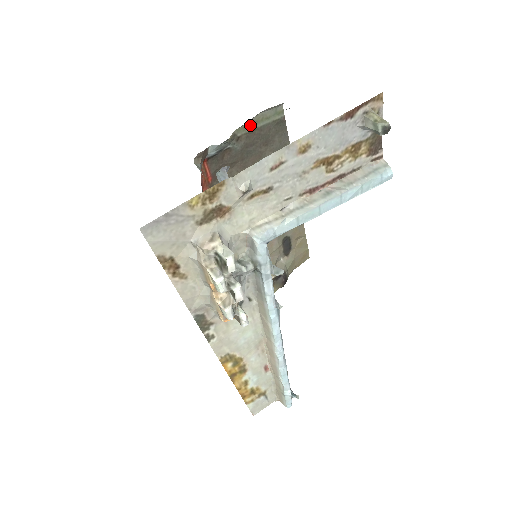
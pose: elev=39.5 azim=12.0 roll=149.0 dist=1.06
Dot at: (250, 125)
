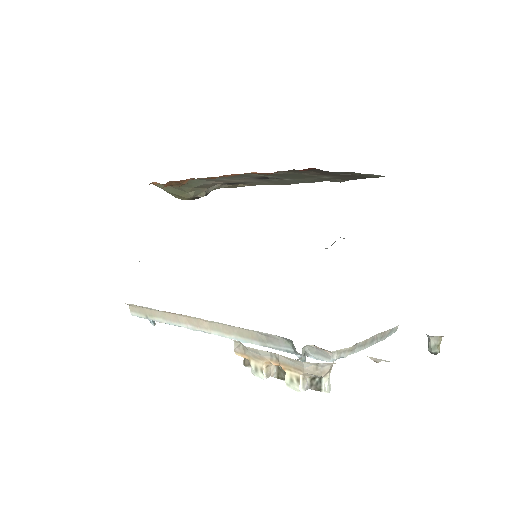
Dot at: occluded
